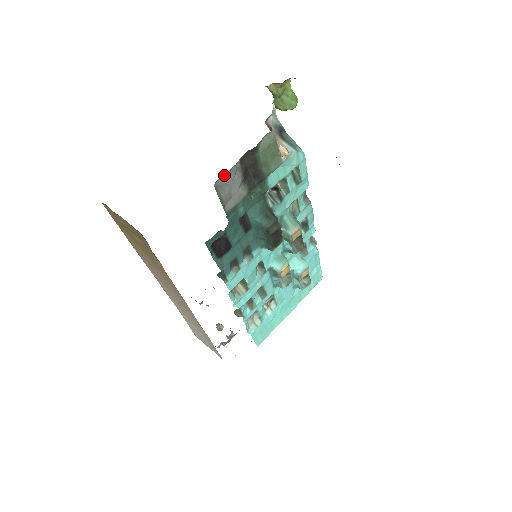
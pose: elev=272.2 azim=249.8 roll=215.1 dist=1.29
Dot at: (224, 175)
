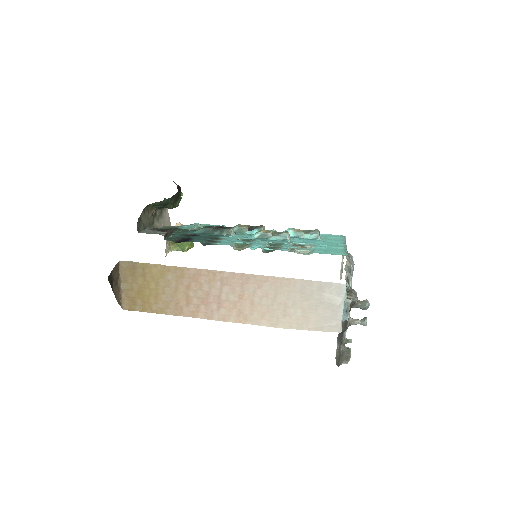
Dot at: (142, 232)
